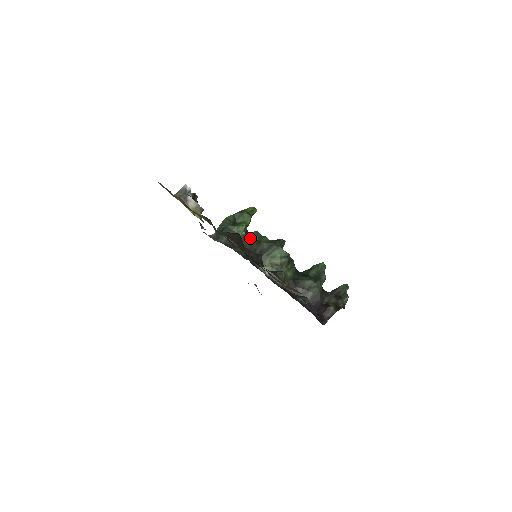
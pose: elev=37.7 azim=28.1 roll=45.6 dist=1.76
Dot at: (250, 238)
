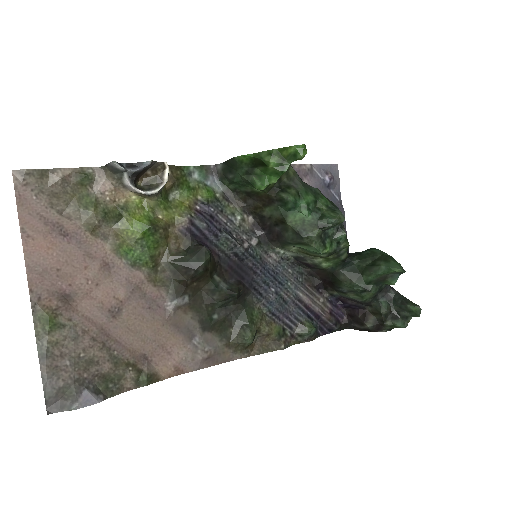
Dot at: (274, 202)
